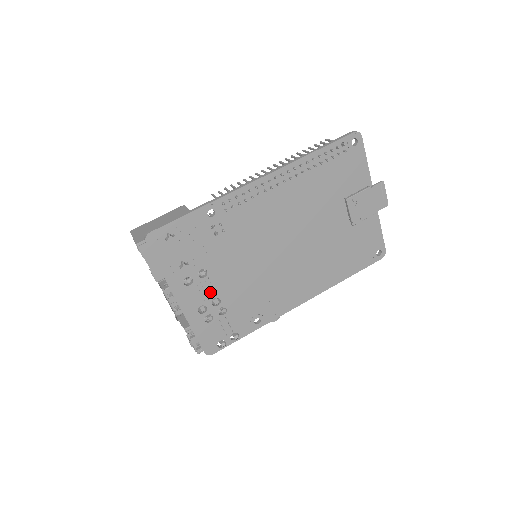
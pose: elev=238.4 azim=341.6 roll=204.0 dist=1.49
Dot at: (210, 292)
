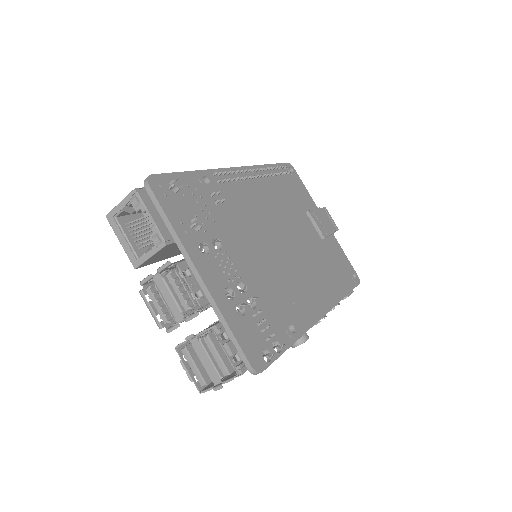
Dot at: (231, 272)
